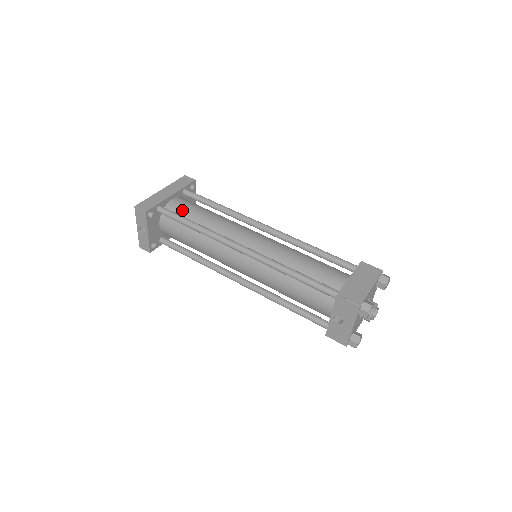
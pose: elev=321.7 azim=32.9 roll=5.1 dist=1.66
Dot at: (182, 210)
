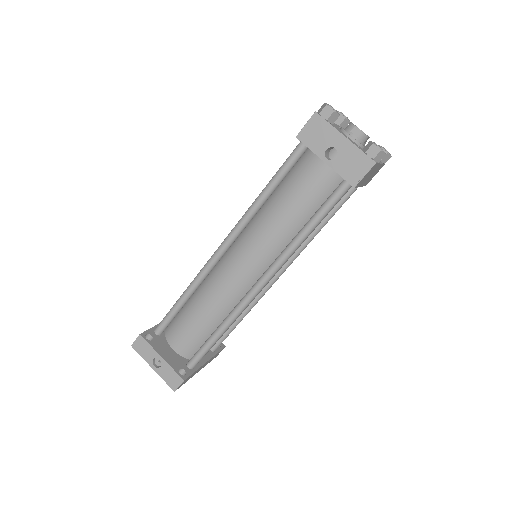
Dot at: occluded
